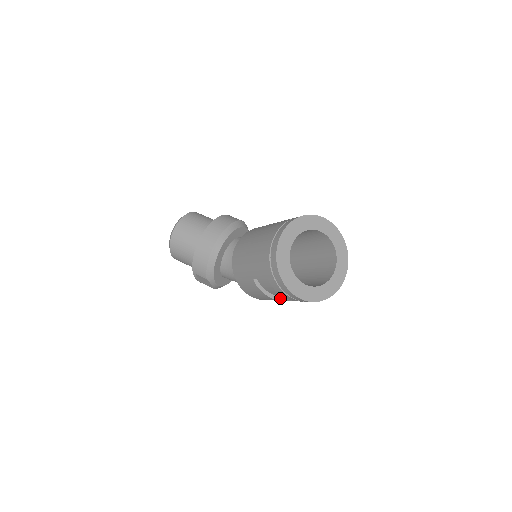
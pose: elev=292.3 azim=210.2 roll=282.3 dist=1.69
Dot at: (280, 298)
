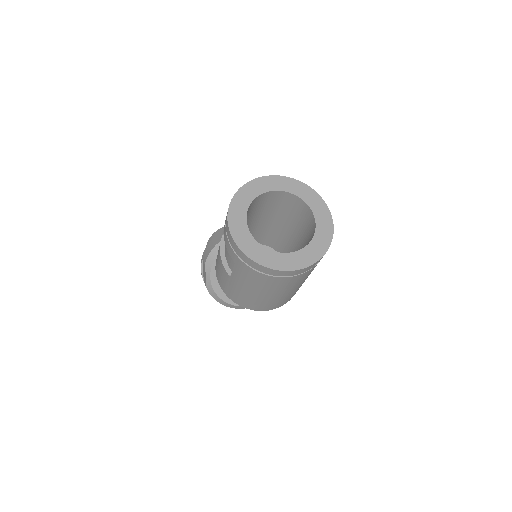
Dot at: occluded
